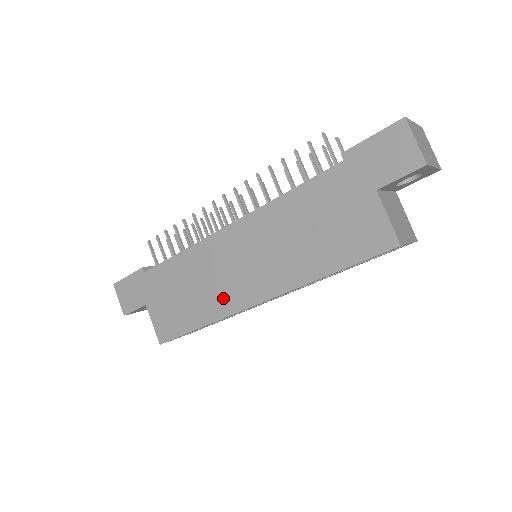
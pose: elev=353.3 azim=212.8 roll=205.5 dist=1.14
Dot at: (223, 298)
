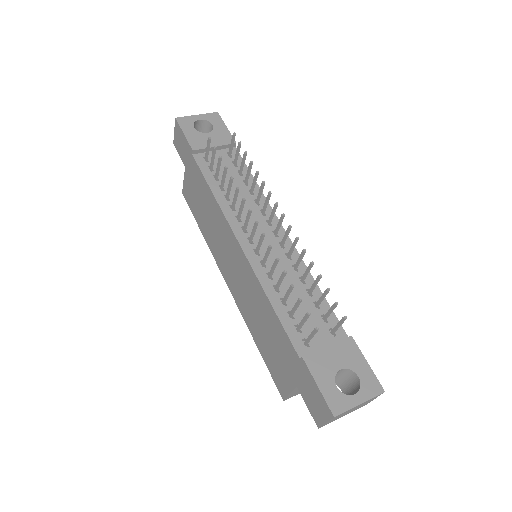
Dot at: (216, 250)
